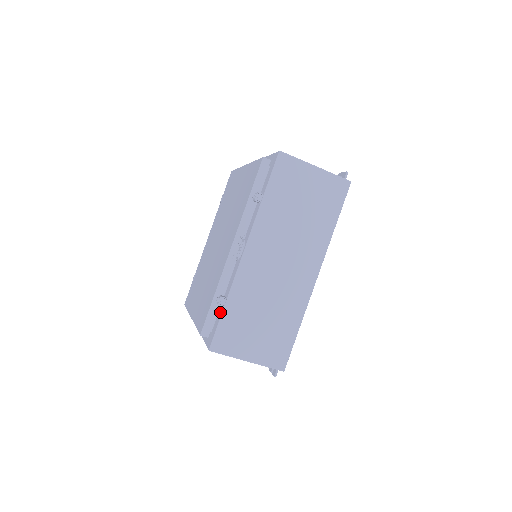
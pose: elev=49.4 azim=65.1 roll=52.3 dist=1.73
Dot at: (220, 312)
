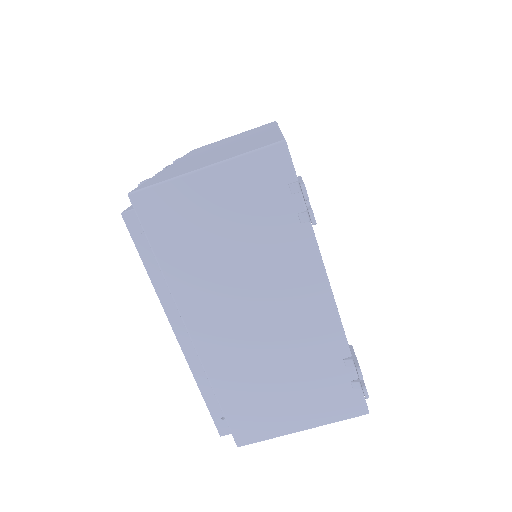
Dot at: occluded
